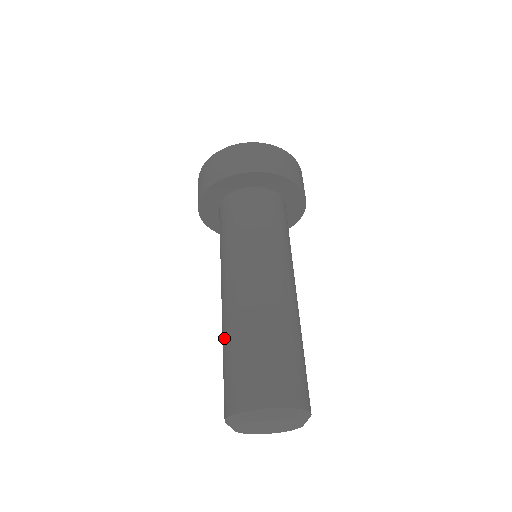
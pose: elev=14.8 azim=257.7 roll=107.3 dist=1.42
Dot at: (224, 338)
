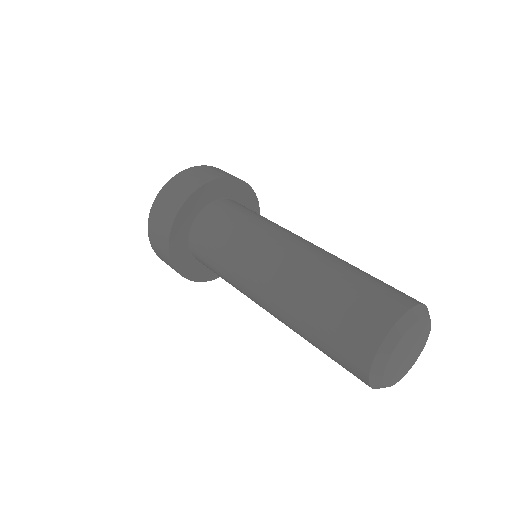
Dot at: (315, 283)
